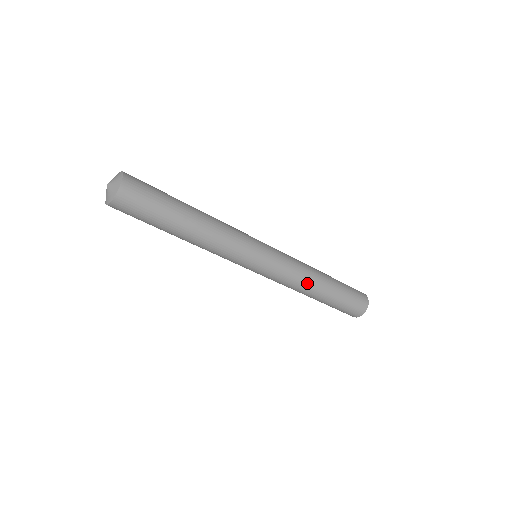
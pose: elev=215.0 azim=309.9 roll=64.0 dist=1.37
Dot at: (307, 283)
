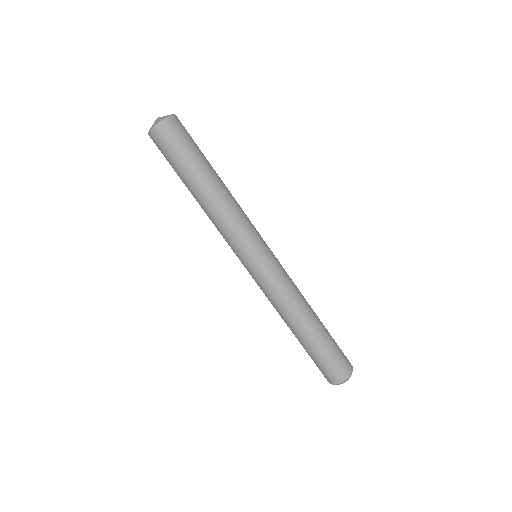
Dot at: (287, 312)
